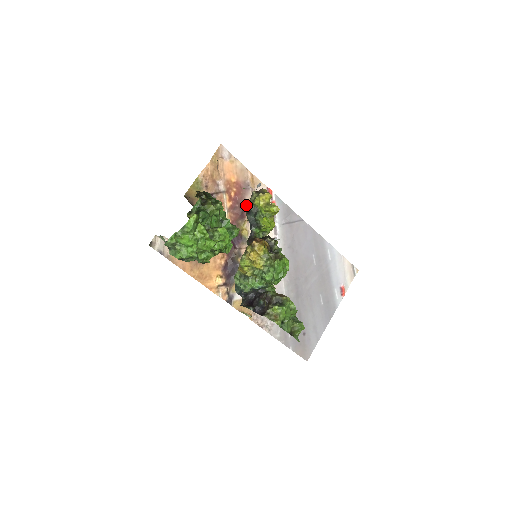
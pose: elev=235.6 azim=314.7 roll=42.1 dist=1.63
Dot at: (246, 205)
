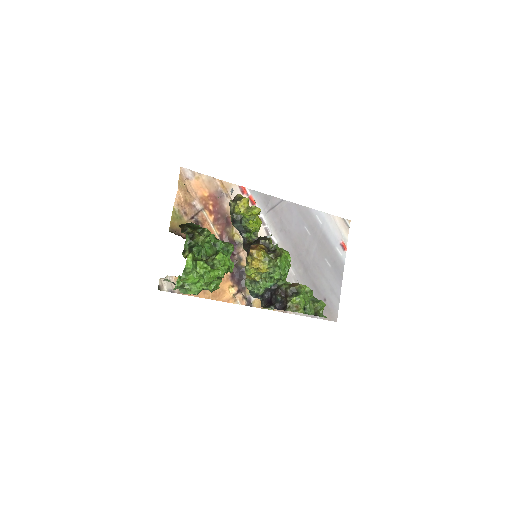
Dot at: (227, 212)
